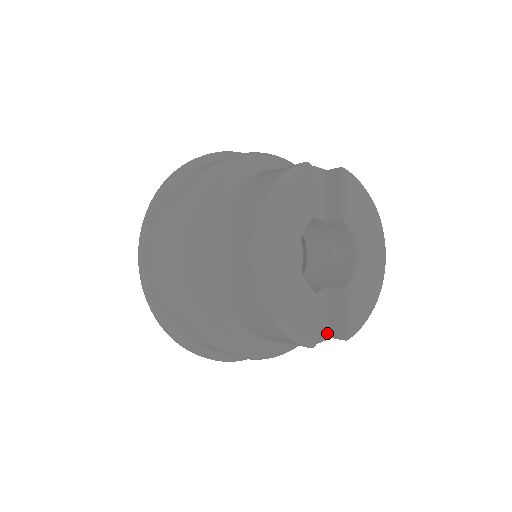
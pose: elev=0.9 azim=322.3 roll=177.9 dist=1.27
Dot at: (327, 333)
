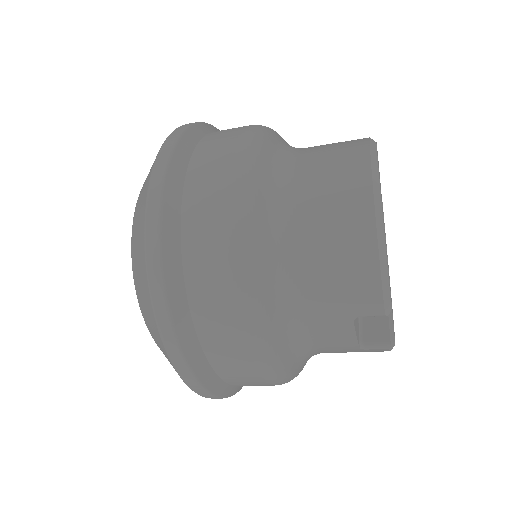
Dot at: (361, 339)
